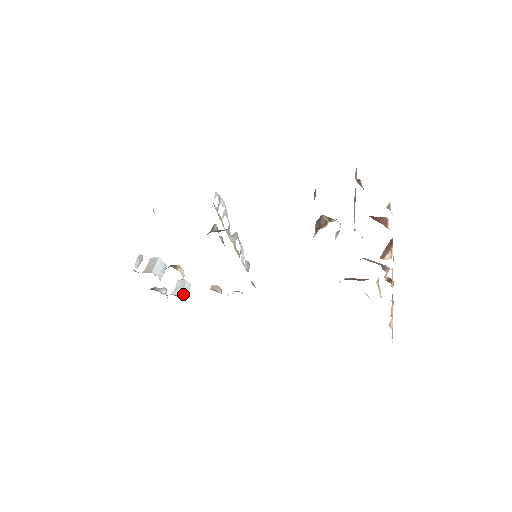
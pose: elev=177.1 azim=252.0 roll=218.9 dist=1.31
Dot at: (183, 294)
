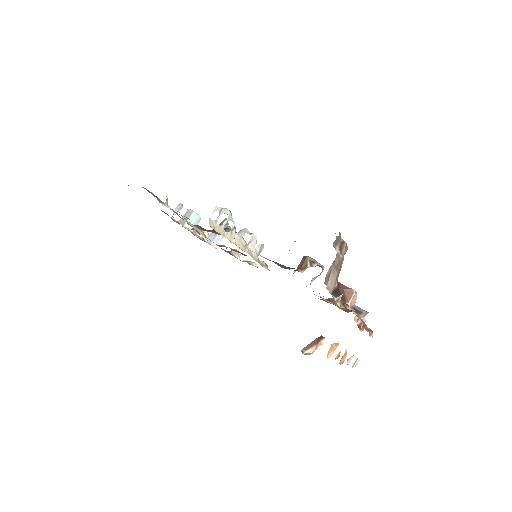
Dot at: (213, 243)
